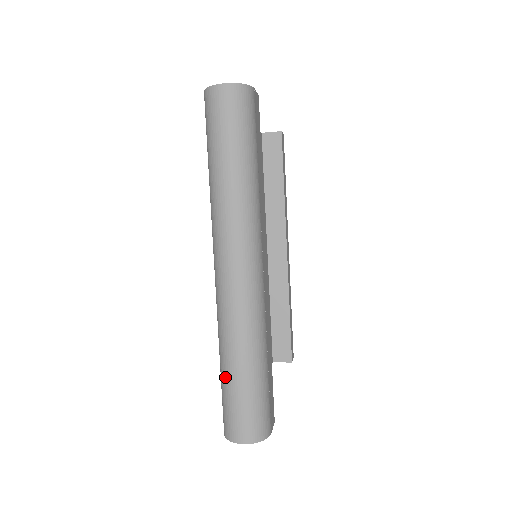
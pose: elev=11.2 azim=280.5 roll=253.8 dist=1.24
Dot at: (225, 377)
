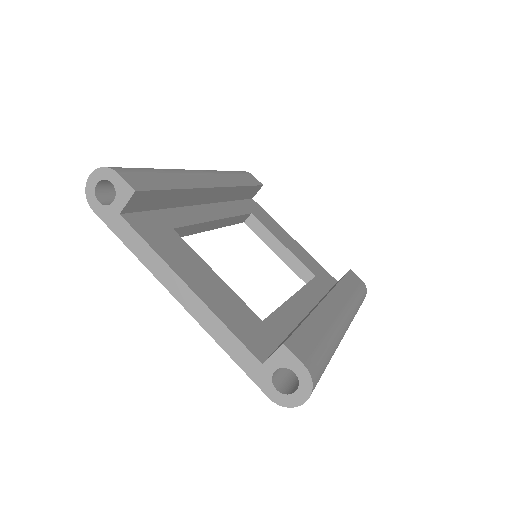
Dot at: occluded
